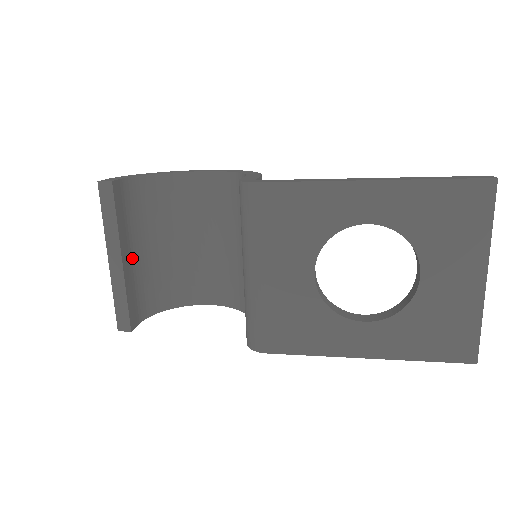
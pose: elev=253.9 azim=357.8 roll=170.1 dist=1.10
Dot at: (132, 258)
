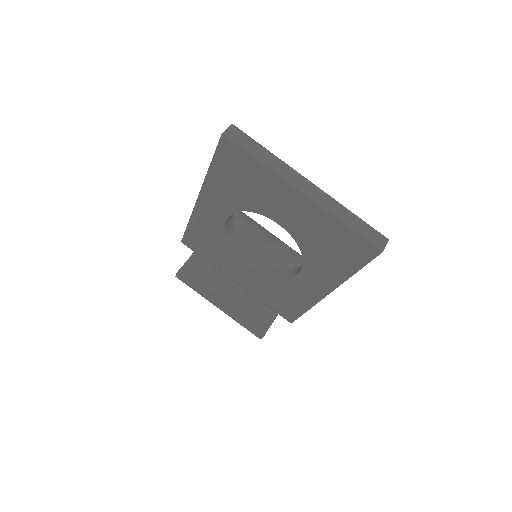
Dot at: (231, 295)
